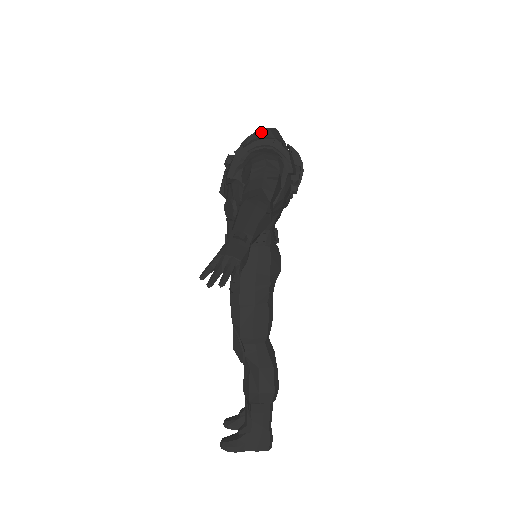
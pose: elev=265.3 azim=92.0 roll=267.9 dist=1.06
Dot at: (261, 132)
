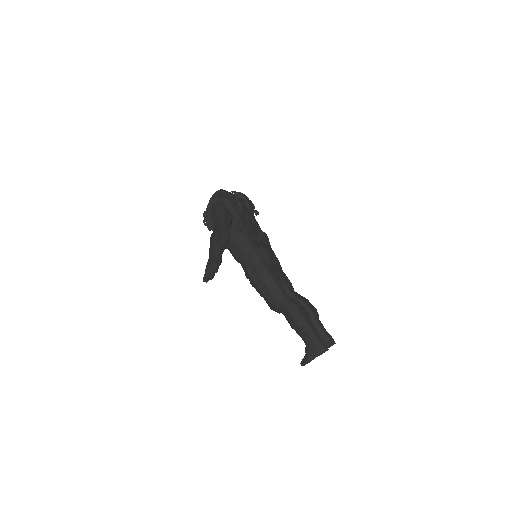
Dot at: (212, 198)
